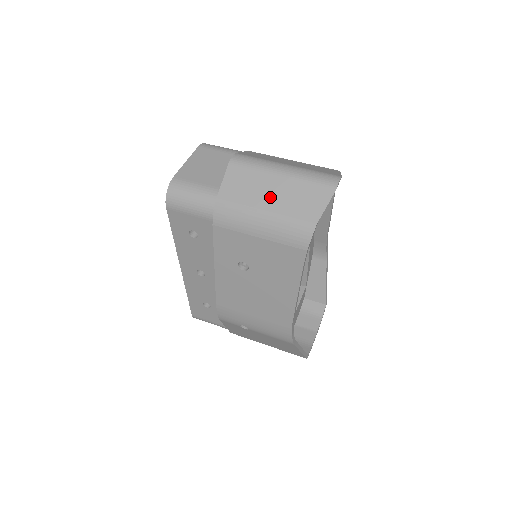
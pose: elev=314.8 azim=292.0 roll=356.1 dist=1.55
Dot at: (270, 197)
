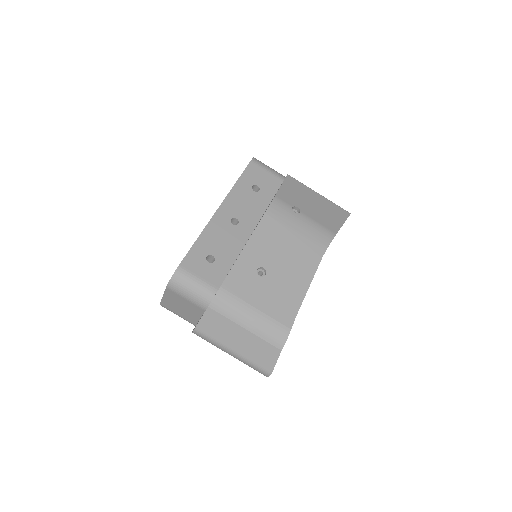
Dot at: occluded
